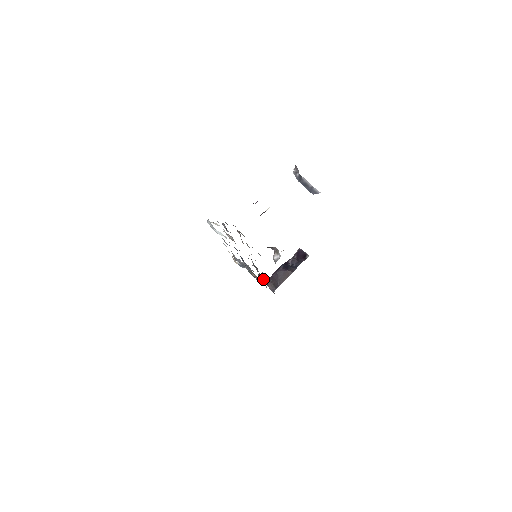
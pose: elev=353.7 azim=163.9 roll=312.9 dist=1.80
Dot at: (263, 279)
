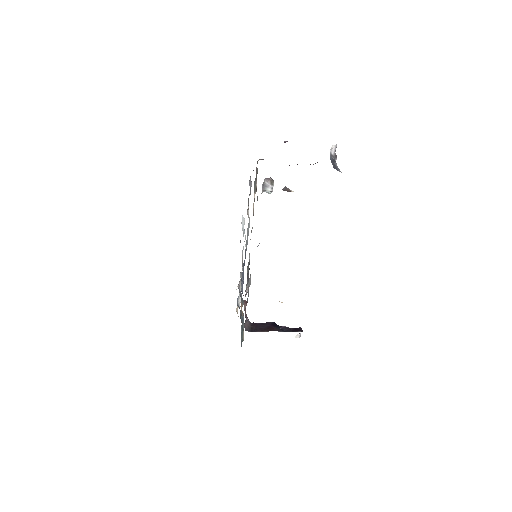
Dot at: (246, 315)
